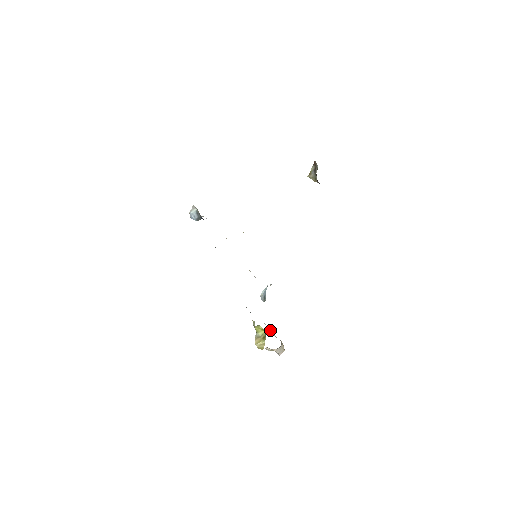
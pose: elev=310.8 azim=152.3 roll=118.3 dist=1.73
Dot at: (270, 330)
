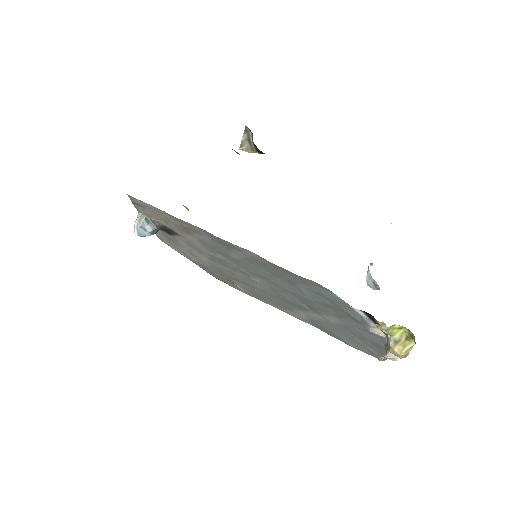
Dot at: (374, 332)
